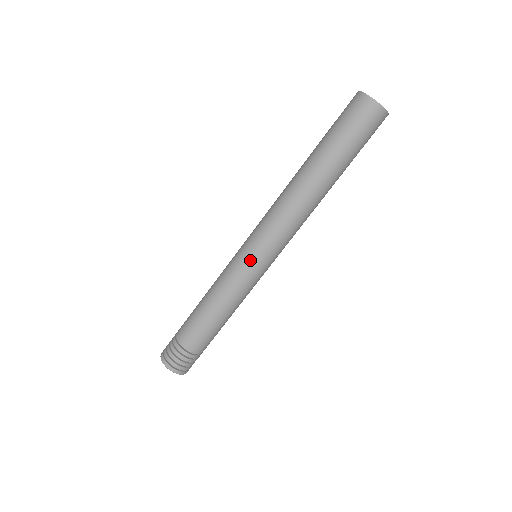
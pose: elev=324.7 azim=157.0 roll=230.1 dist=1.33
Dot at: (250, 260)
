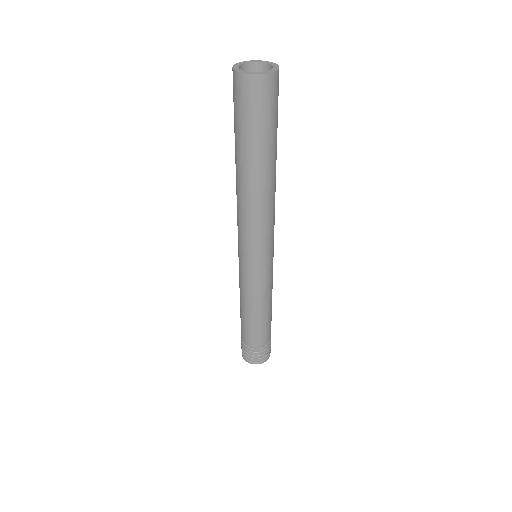
Dot at: (266, 267)
